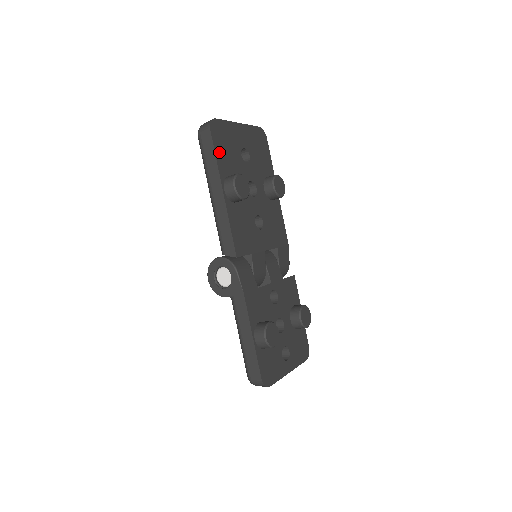
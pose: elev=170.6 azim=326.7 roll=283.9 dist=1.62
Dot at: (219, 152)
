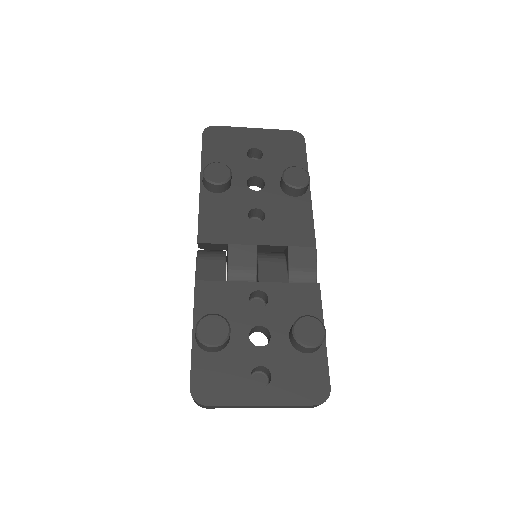
Dot at: (209, 151)
